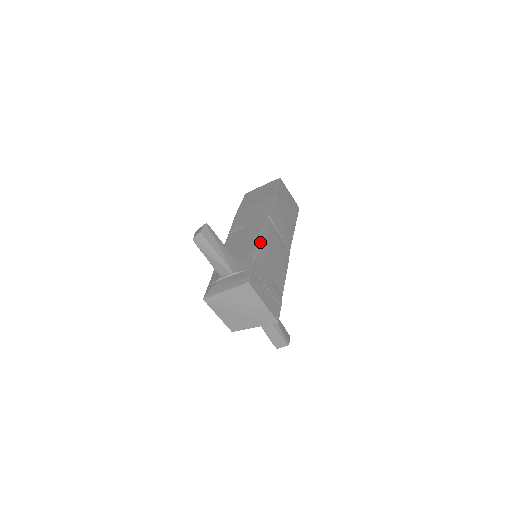
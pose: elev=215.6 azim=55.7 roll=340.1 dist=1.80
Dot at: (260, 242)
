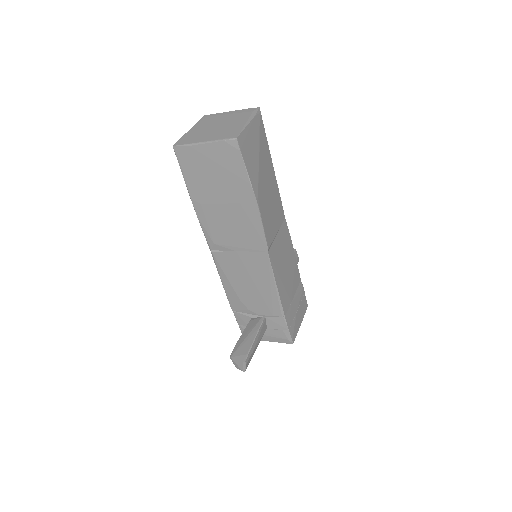
Dot at: (279, 294)
